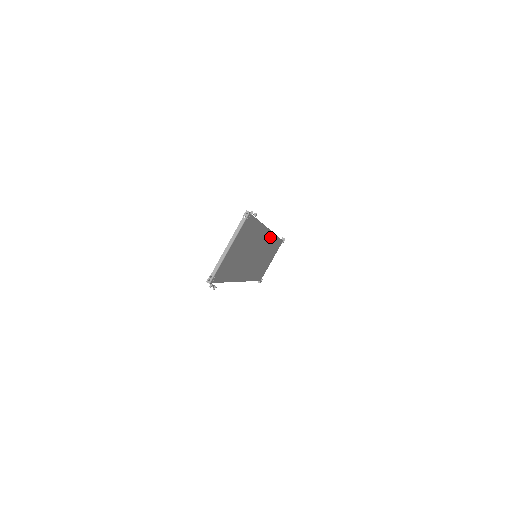
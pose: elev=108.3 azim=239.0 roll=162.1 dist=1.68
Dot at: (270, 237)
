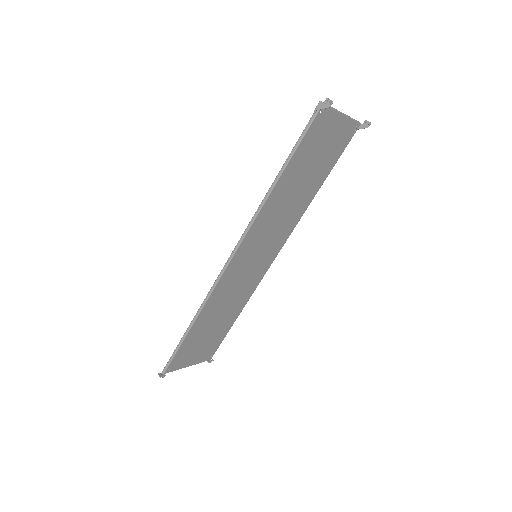
Dot at: (261, 274)
